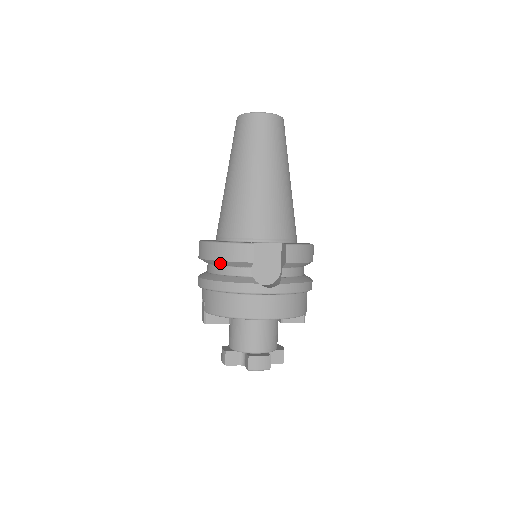
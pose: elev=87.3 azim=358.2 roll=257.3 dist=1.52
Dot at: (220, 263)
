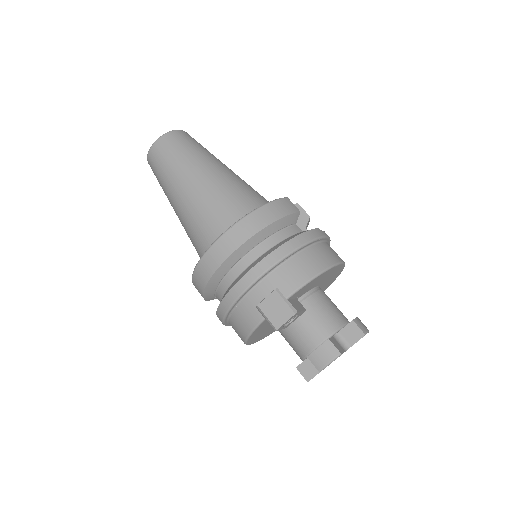
Dot at: (271, 229)
